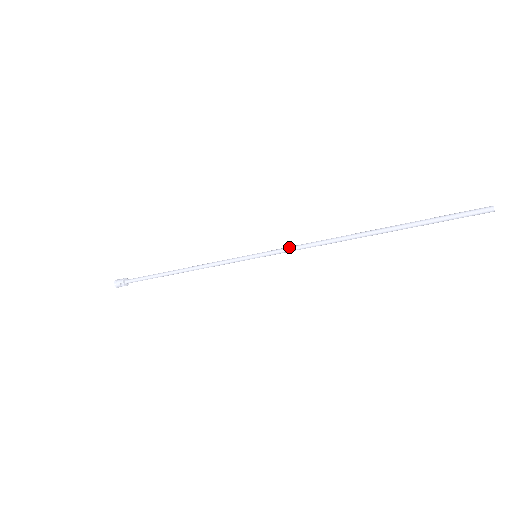
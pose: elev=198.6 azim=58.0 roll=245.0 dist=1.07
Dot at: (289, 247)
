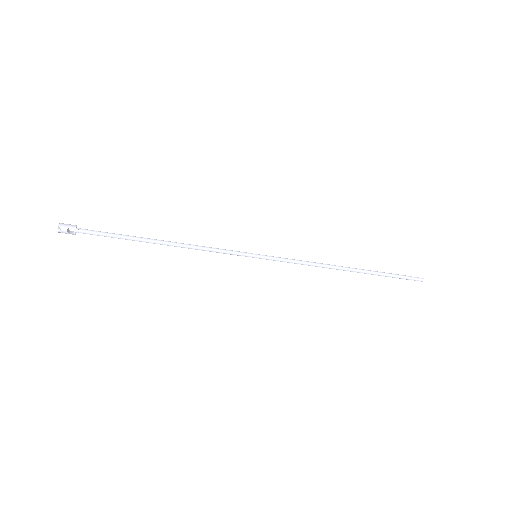
Dot at: occluded
